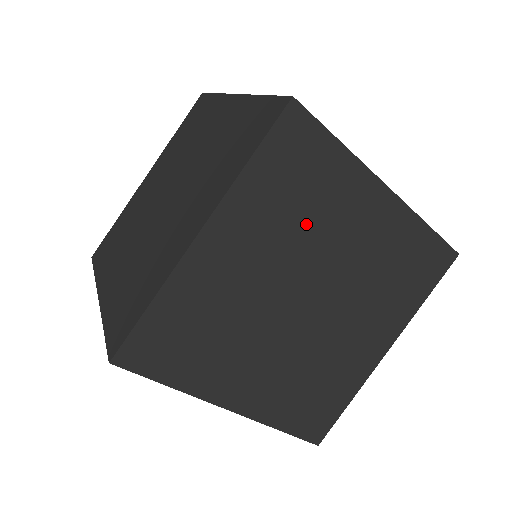
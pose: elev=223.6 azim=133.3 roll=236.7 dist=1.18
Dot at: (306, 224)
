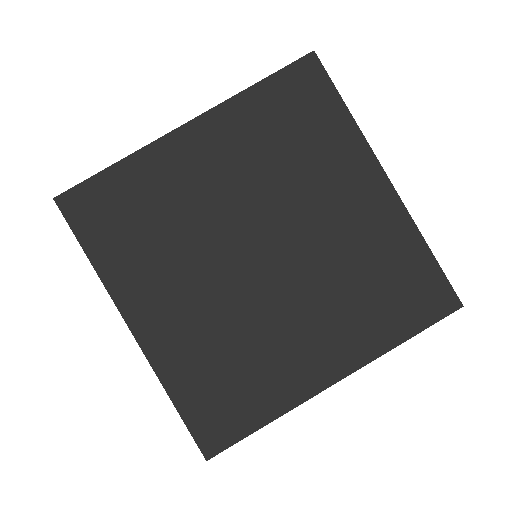
Dot at: occluded
